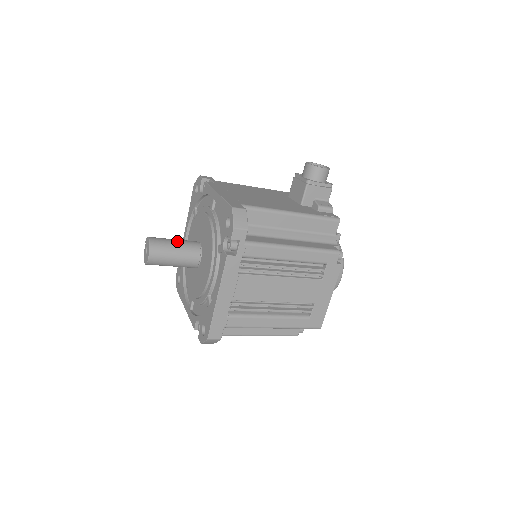
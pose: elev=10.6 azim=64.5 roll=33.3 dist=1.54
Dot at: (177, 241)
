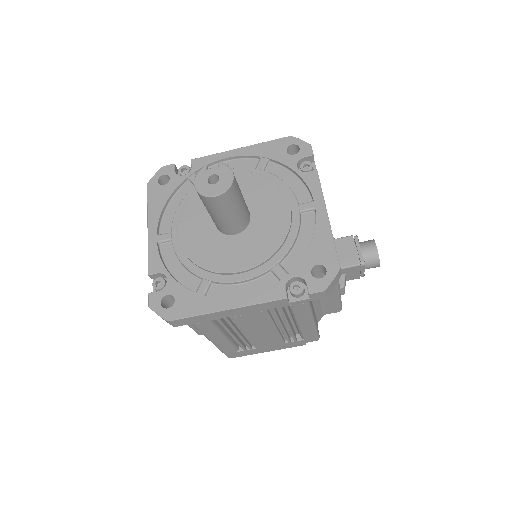
Dot at: (244, 200)
